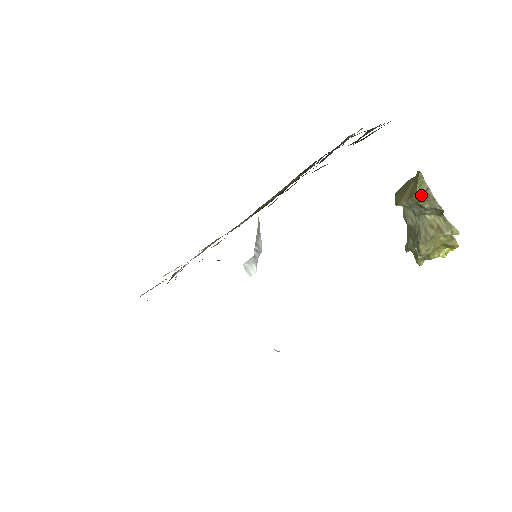
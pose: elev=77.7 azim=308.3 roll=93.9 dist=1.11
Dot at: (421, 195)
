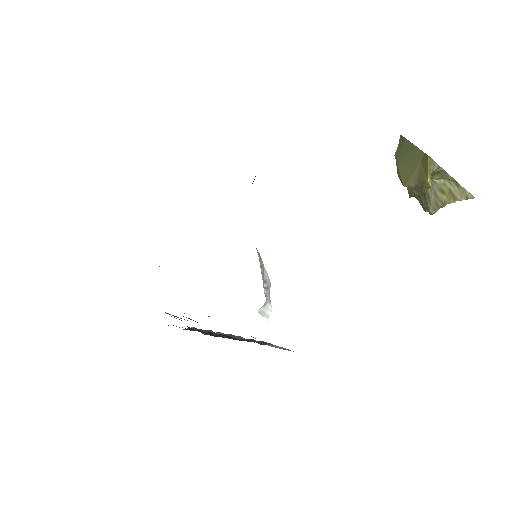
Dot at: (431, 174)
